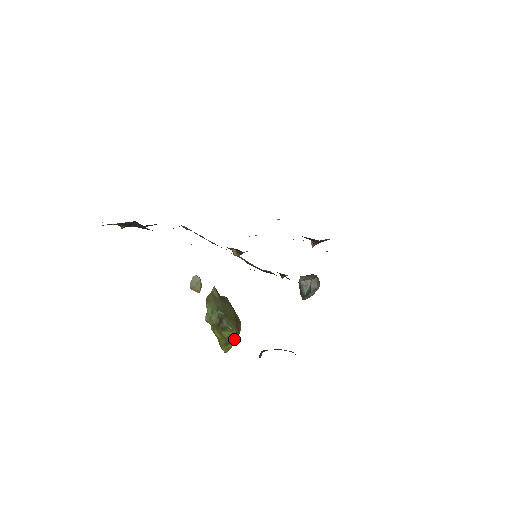
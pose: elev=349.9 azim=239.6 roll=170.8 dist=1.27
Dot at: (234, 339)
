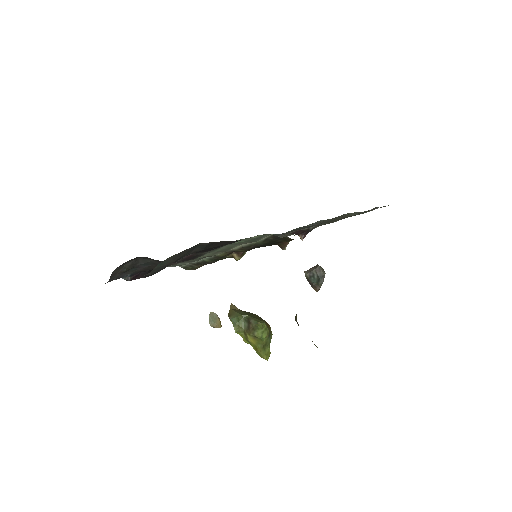
Dot at: (269, 339)
